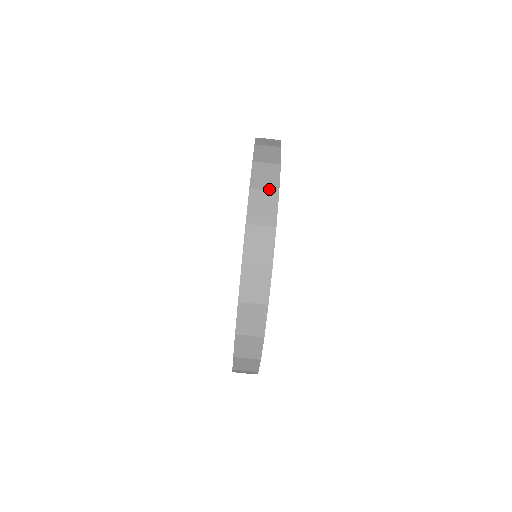
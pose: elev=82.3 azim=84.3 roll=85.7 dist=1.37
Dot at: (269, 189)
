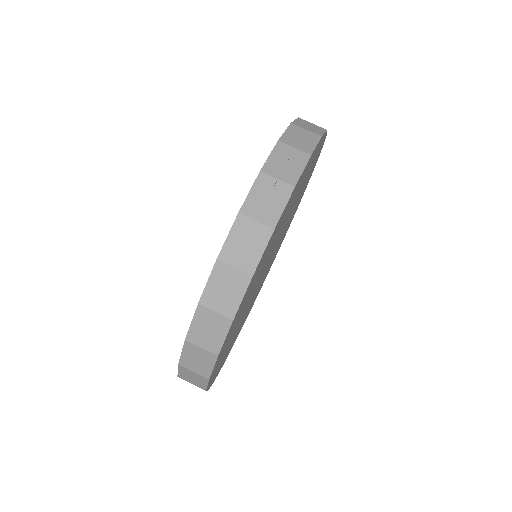
Dot at: (300, 149)
